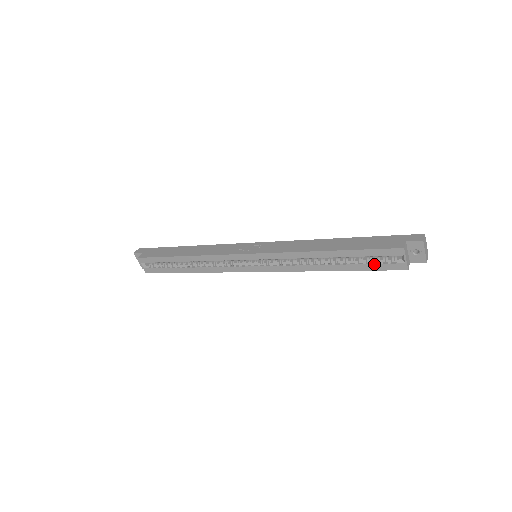
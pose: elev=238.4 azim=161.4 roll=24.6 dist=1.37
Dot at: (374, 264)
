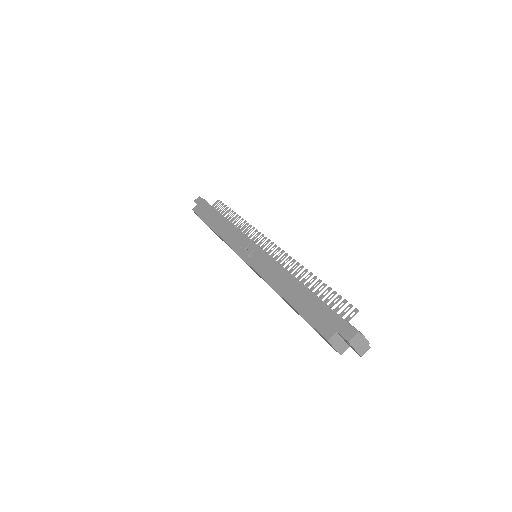
Dot at: (316, 331)
